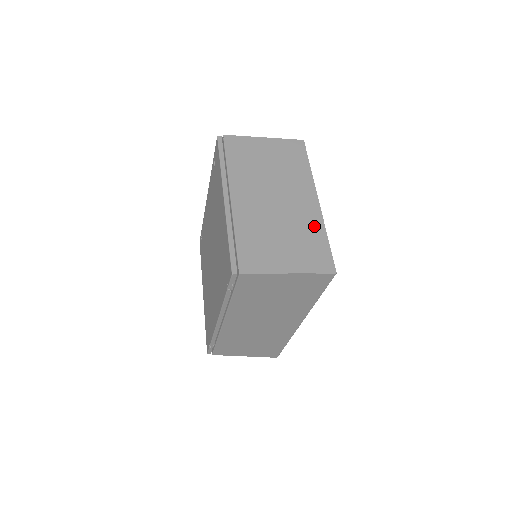
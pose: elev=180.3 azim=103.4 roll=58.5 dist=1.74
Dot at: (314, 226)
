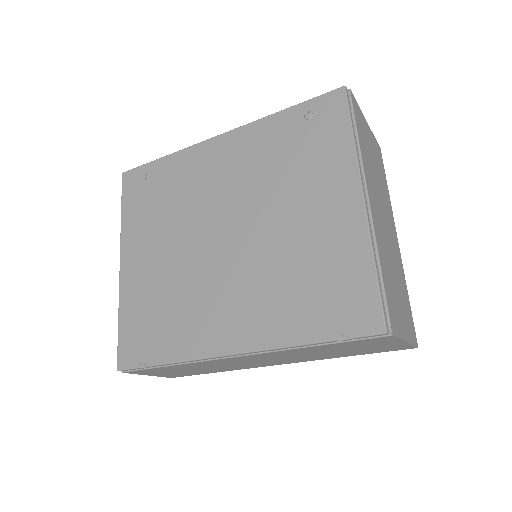
Dot at: (403, 276)
